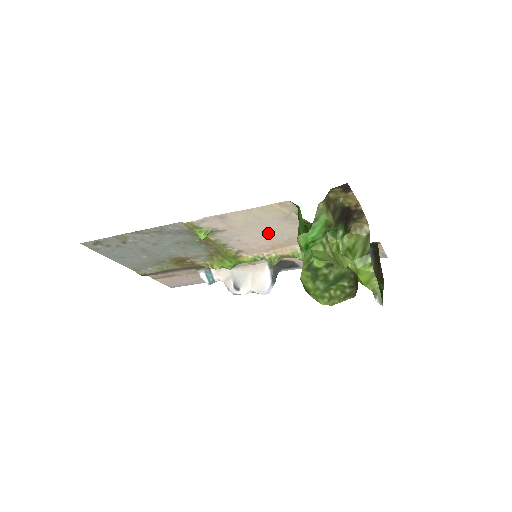
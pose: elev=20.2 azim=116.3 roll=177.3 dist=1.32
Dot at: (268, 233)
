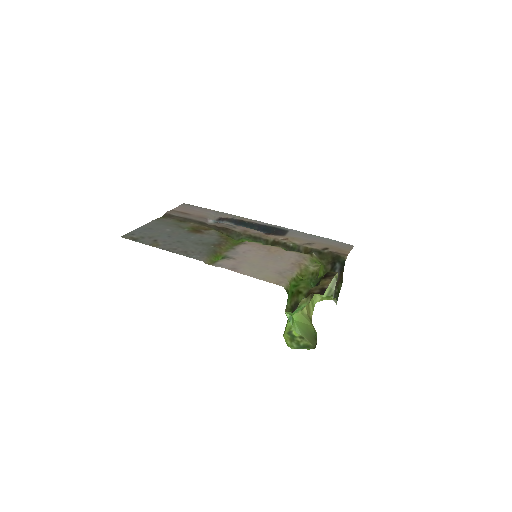
Dot at: (266, 260)
